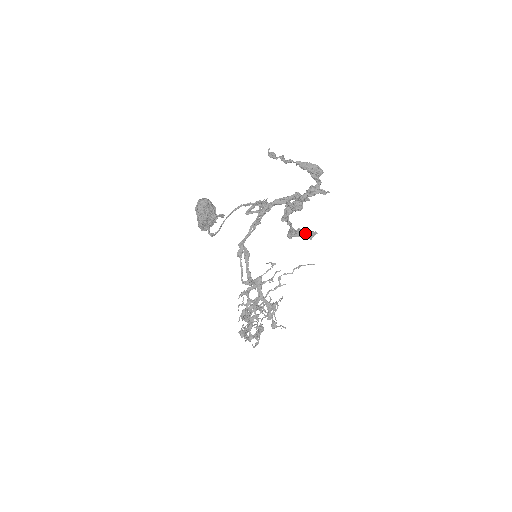
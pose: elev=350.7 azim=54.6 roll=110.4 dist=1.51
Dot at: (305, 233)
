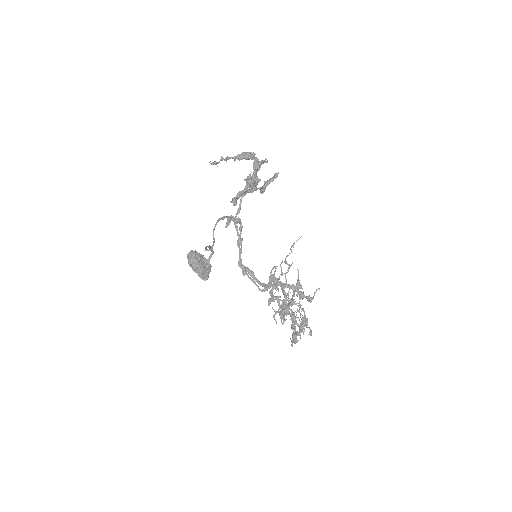
Dot at: (270, 178)
